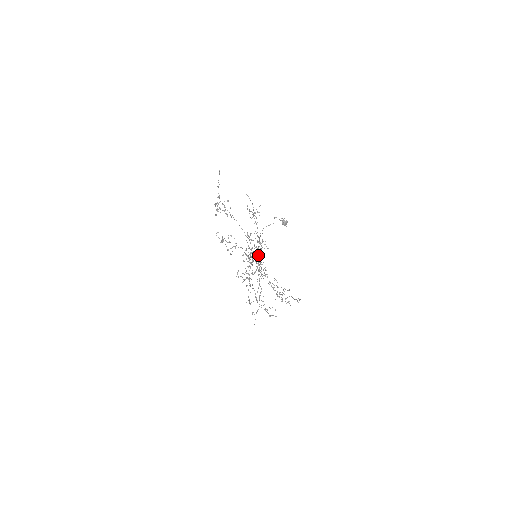
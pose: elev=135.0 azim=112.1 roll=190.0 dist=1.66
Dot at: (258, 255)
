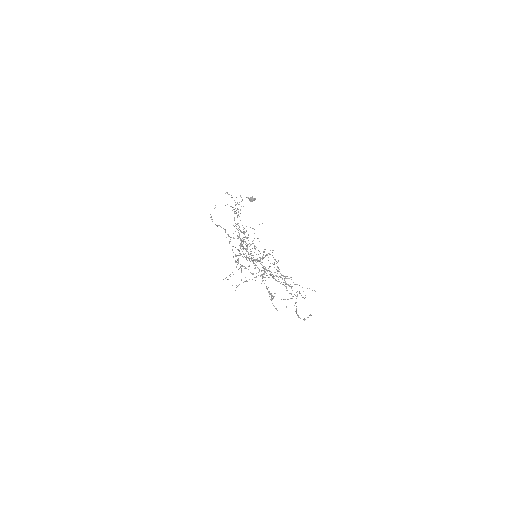
Dot at: (279, 269)
